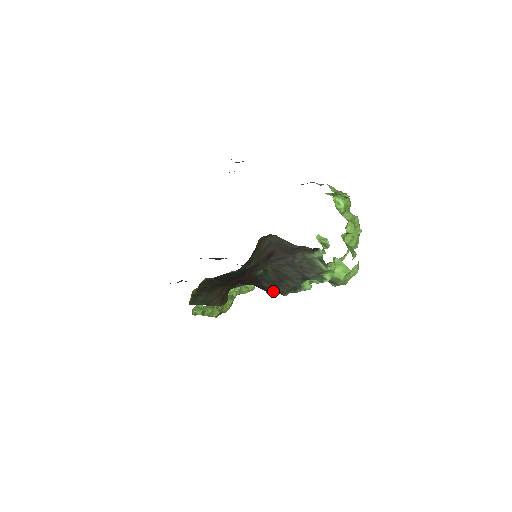
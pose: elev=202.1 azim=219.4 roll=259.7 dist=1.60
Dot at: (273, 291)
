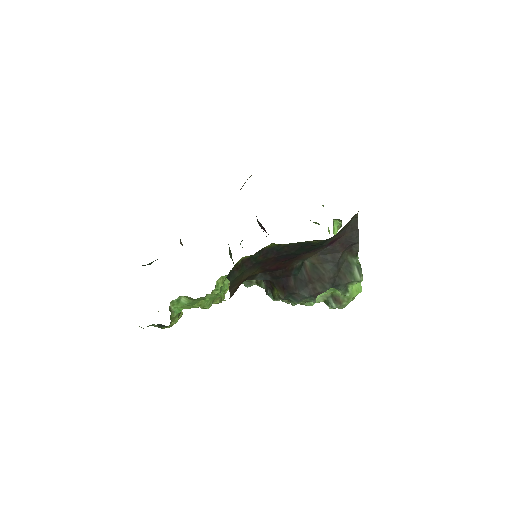
Dot at: (289, 295)
